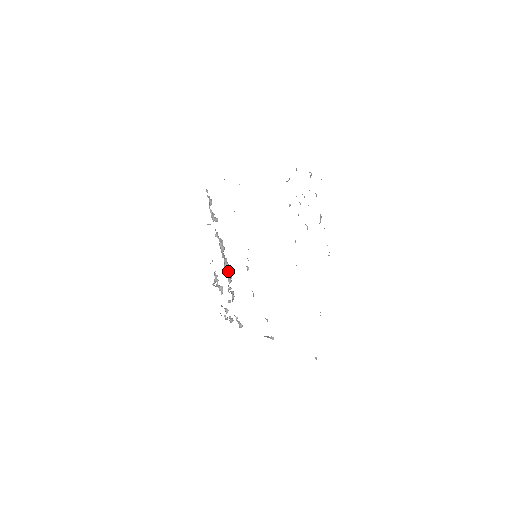
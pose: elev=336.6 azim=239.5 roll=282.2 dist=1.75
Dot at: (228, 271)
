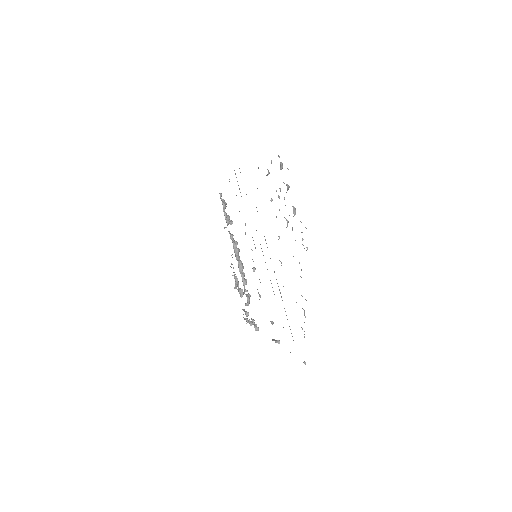
Dot at: (243, 273)
